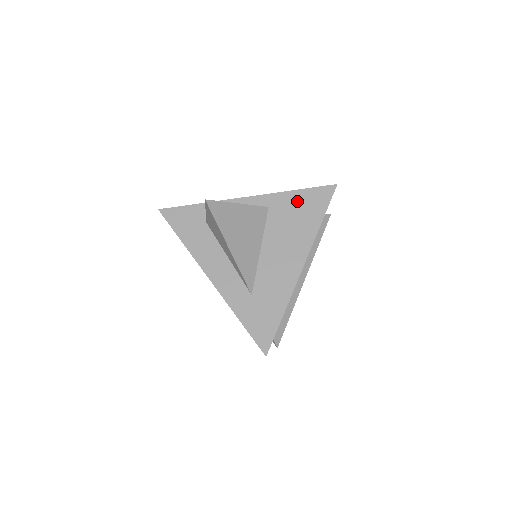
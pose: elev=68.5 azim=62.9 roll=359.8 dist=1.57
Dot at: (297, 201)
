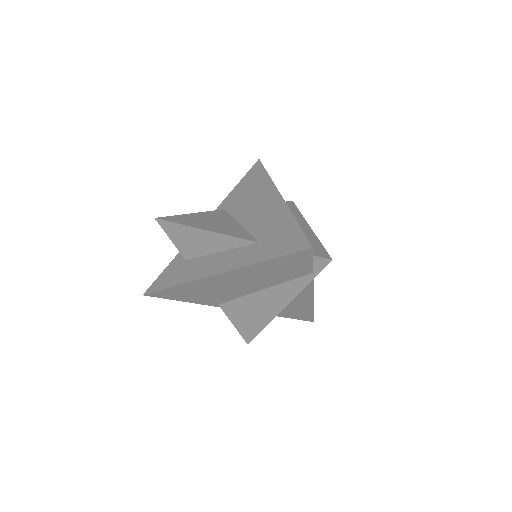
Dot at: (241, 188)
